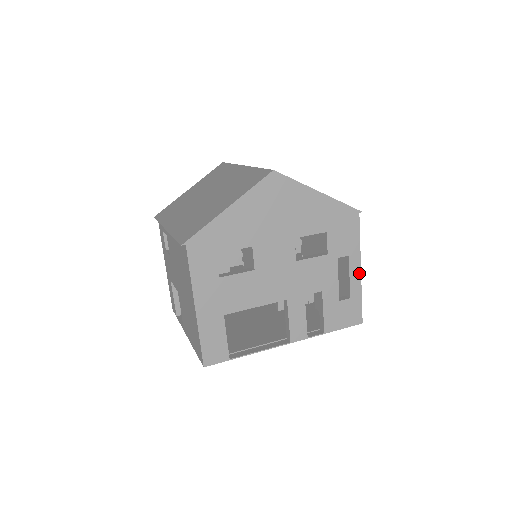
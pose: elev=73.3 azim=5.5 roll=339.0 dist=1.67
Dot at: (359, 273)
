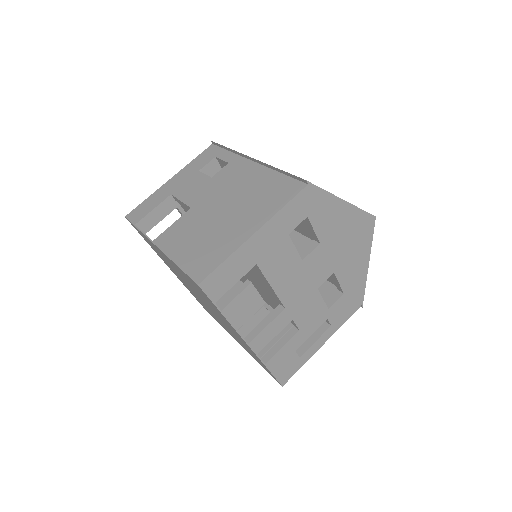
Dot at: (320, 346)
